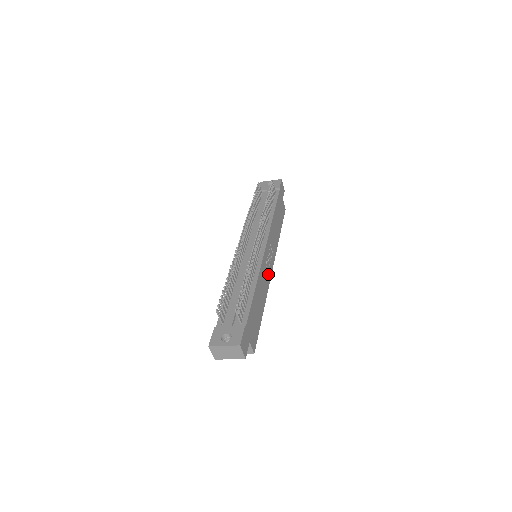
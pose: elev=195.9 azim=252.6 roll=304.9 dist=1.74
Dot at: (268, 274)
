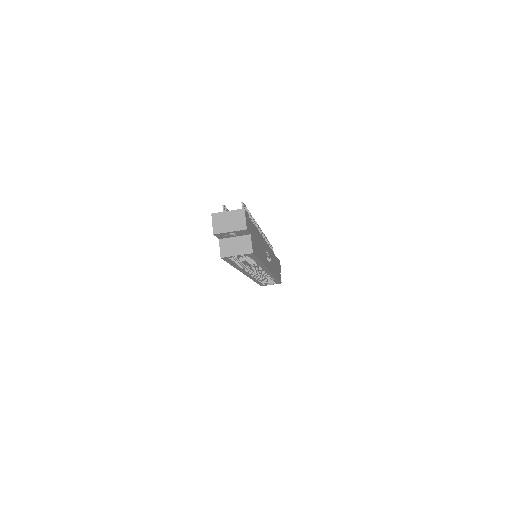
Dot at: (267, 261)
